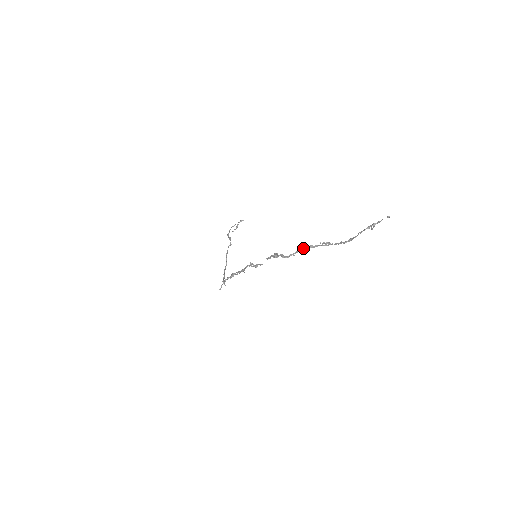
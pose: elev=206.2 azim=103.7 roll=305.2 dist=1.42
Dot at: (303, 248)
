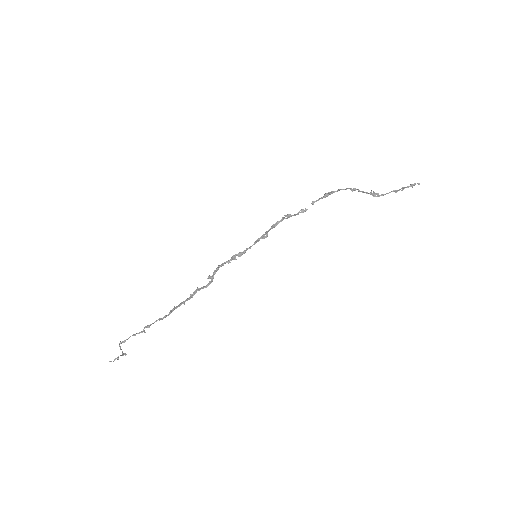
Dot at: (358, 189)
